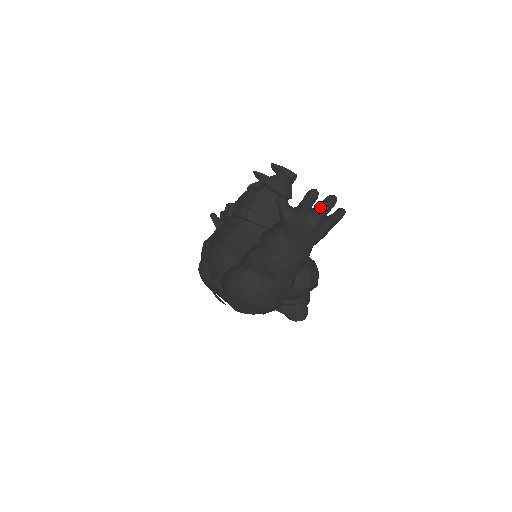
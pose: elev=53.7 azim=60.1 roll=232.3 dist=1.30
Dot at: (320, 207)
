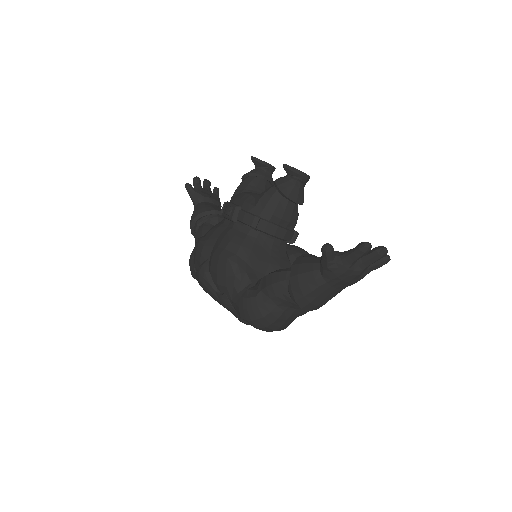
Dot at: (369, 258)
